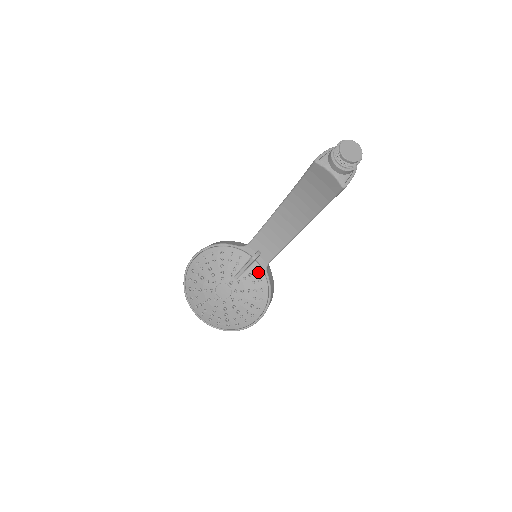
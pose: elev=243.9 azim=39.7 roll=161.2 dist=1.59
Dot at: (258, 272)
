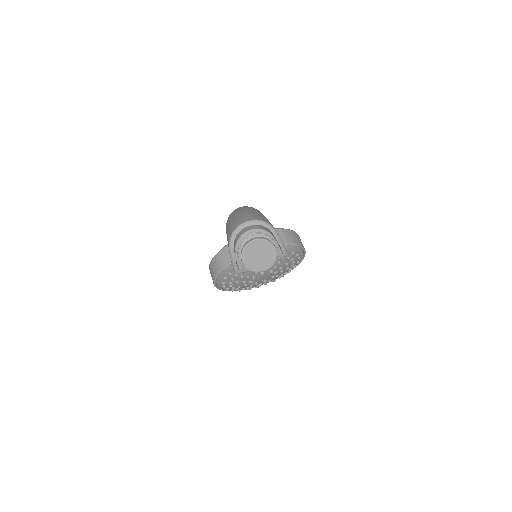
Dot at: occluded
